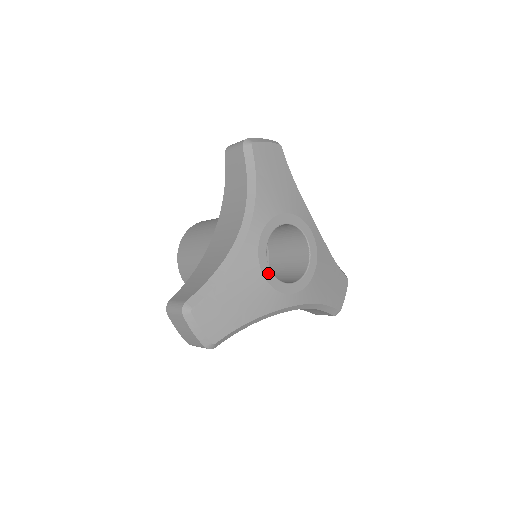
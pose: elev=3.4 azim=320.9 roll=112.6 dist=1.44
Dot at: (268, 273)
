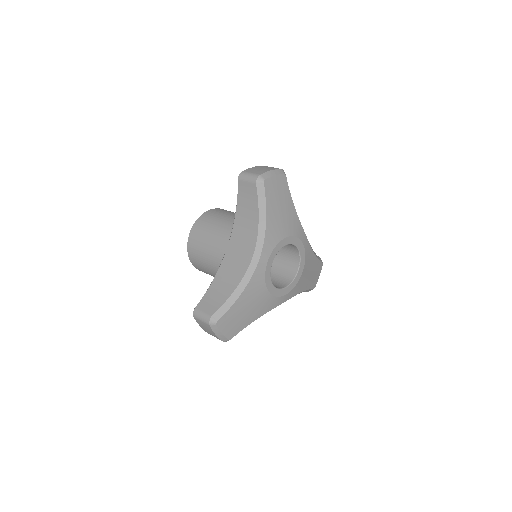
Dot at: (271, 286)
